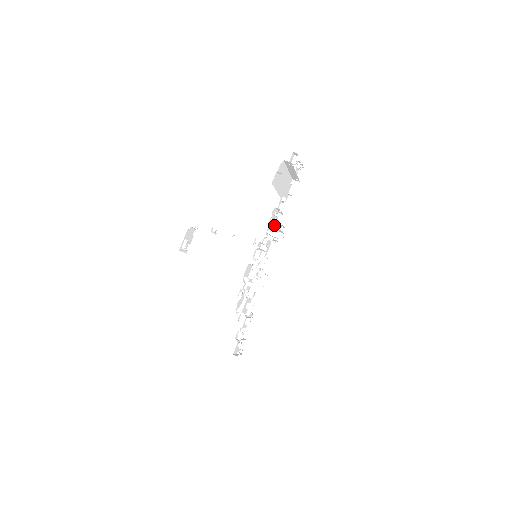
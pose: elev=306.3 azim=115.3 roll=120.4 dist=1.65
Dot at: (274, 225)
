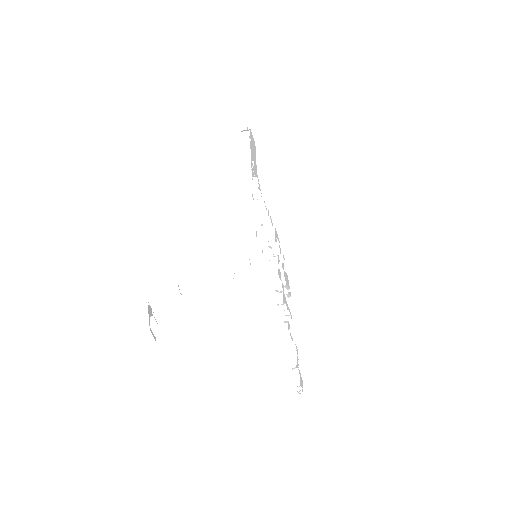
Dot at: (259, 210)
